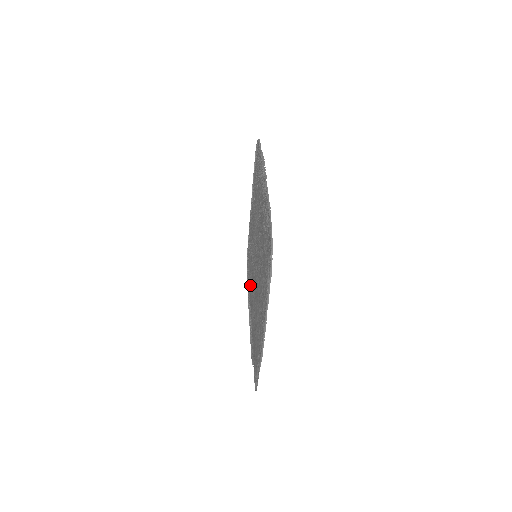
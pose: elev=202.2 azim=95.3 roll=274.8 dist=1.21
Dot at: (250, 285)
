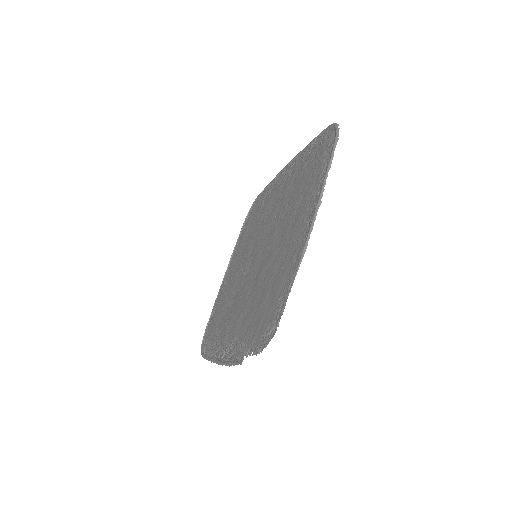
Dot at: (225, 322)
